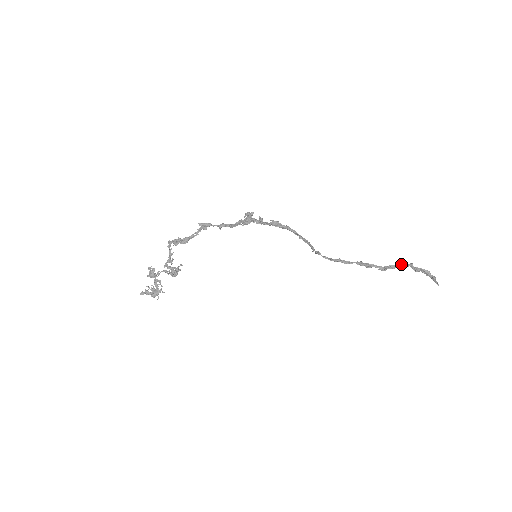
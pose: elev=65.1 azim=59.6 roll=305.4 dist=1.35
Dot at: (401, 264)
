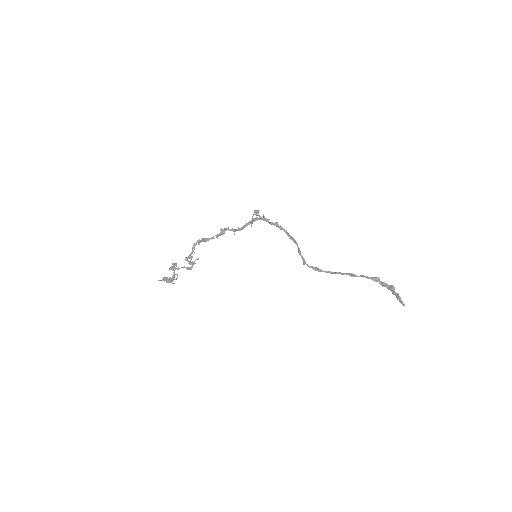
Dot at: occluded
